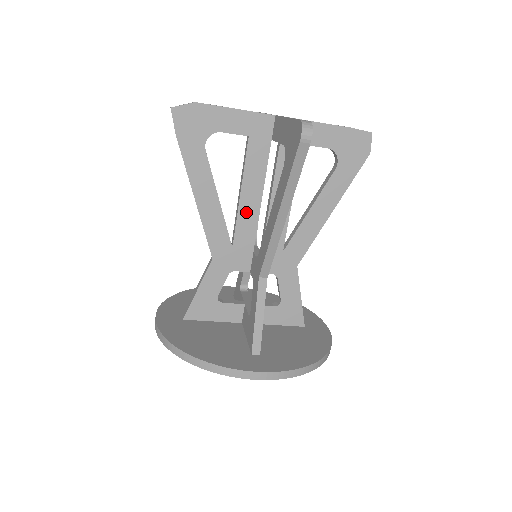
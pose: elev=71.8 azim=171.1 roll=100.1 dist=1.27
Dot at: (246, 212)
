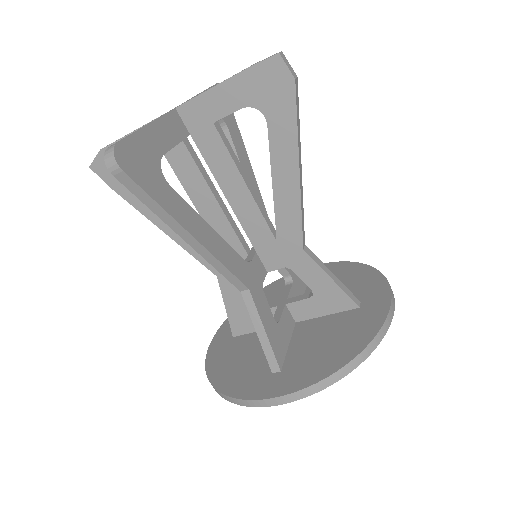
Dot at: (213, 221)
